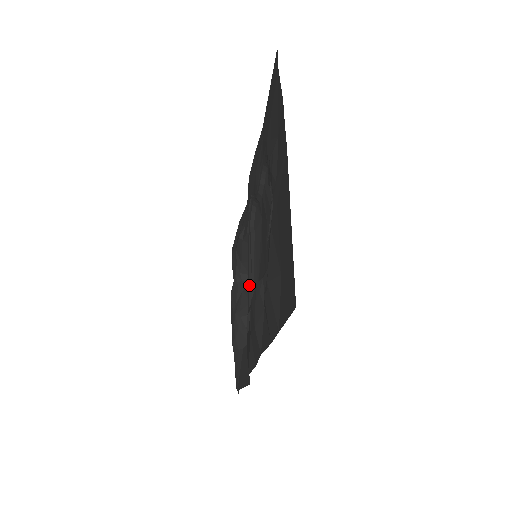
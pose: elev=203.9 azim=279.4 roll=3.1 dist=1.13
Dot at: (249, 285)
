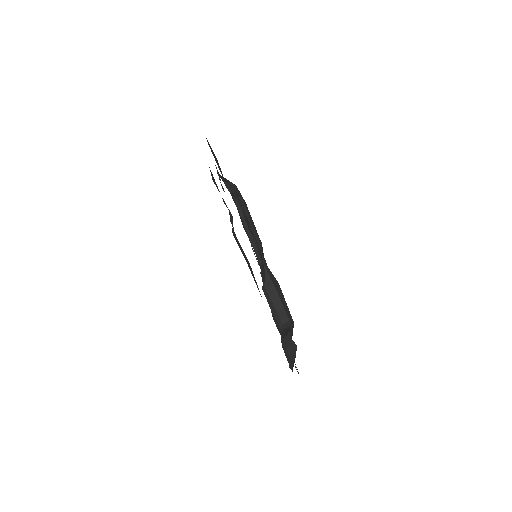
Dot at: (262, 281)
